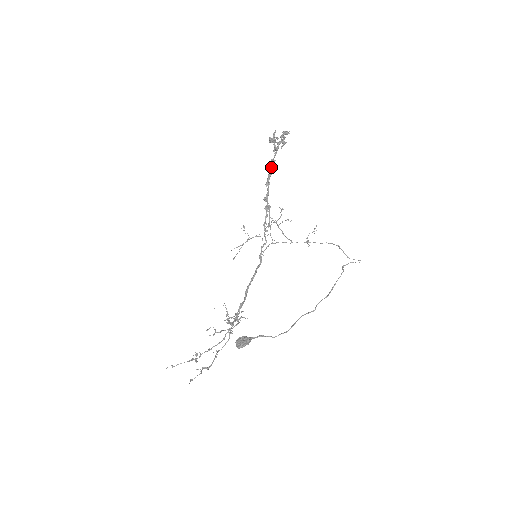
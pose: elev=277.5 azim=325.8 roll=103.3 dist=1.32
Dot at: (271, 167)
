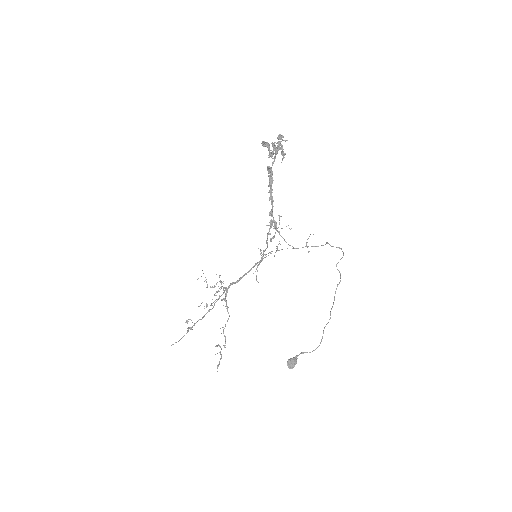
Dot at: (271, 178)
